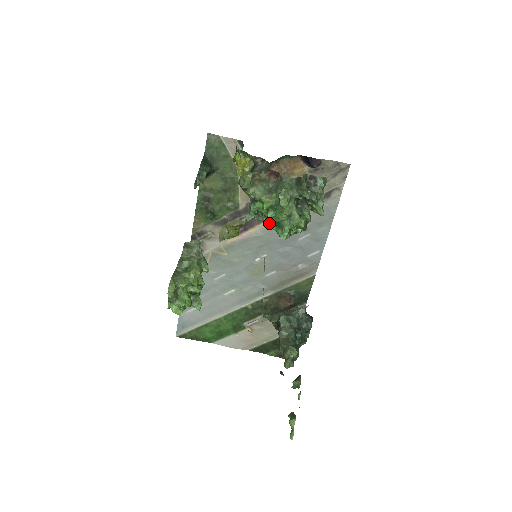
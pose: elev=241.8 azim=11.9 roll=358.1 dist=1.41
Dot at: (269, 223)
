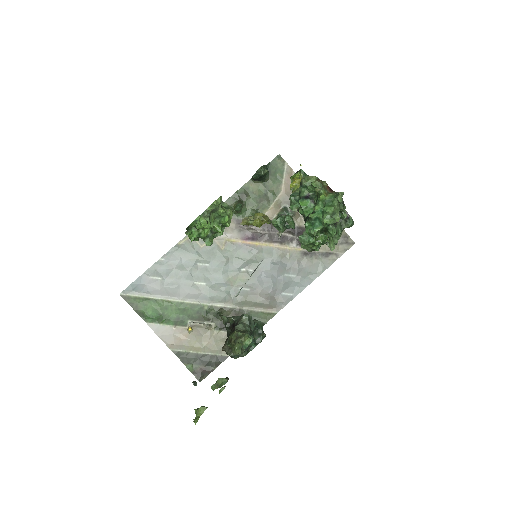
Dot at: (309, 216)
